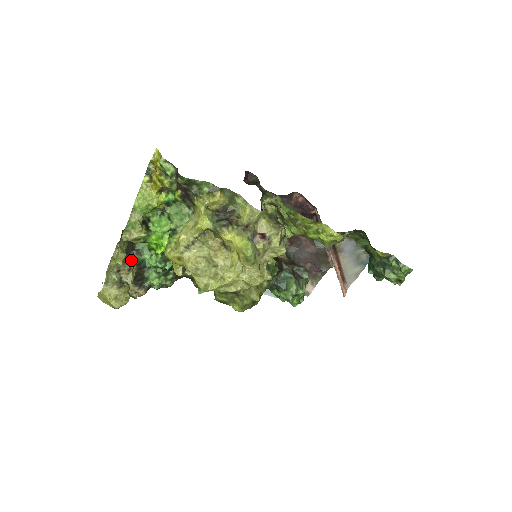
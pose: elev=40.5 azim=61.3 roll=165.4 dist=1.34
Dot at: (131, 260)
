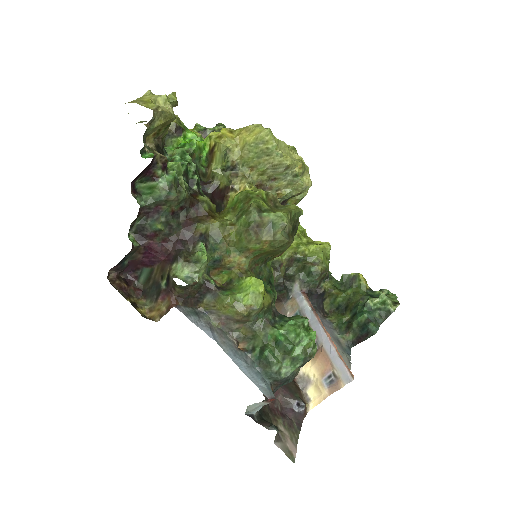
Dot at: occluded
